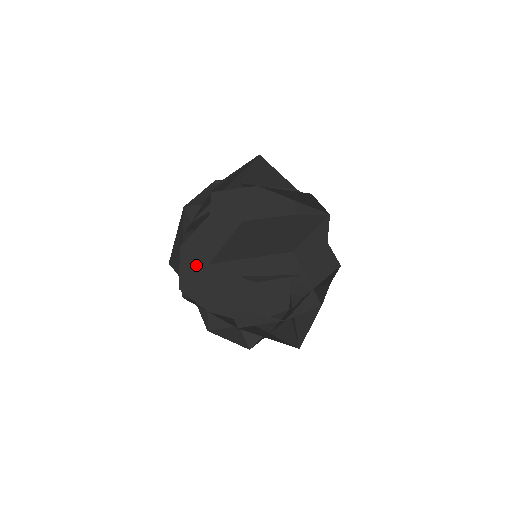
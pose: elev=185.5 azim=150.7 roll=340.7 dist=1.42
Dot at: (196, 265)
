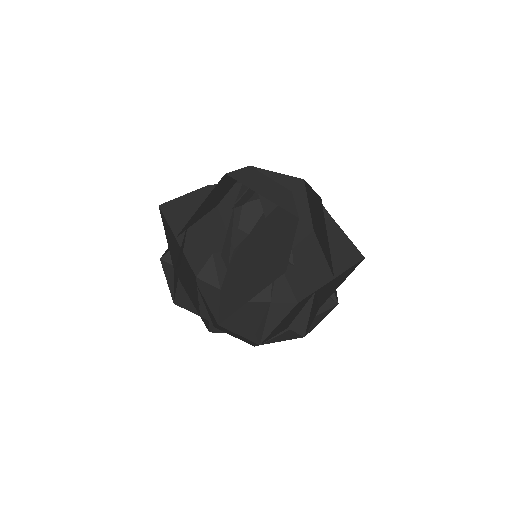
Dot at: occluded
